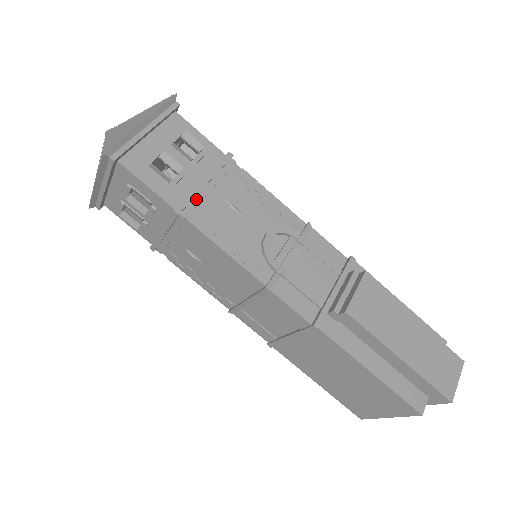
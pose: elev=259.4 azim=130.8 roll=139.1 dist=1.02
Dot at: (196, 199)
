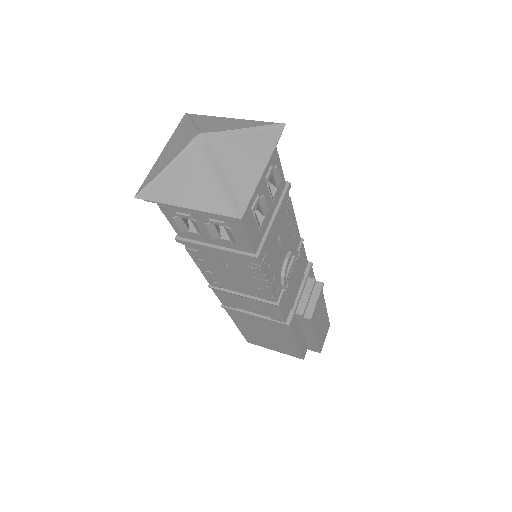
Dot at: (267, 240)
